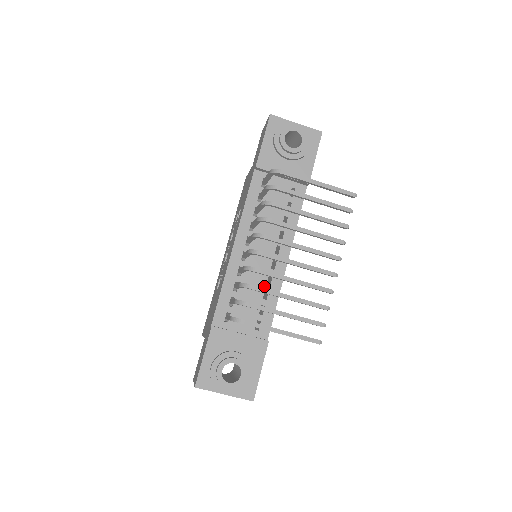
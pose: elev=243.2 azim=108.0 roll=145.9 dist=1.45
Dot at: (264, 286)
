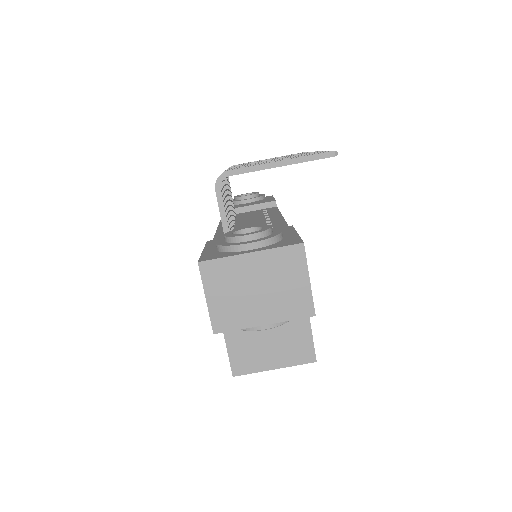
Dot at: occluded
